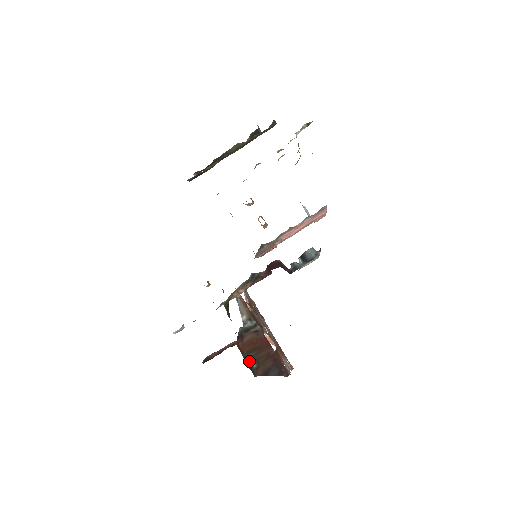
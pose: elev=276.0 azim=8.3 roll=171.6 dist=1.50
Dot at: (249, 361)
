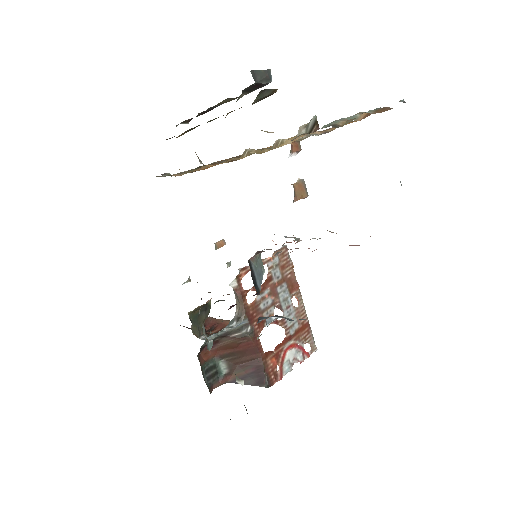
Dot at: (218, 367)
